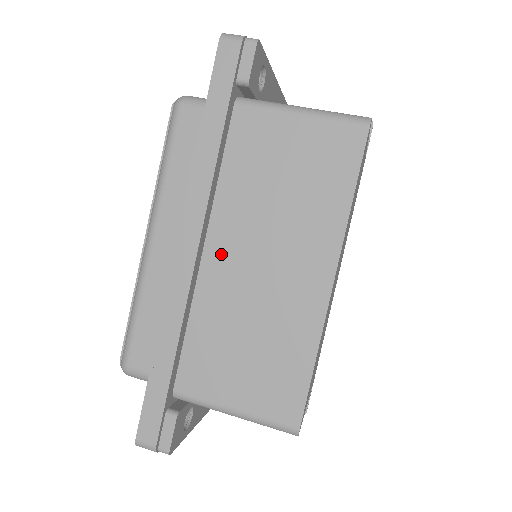
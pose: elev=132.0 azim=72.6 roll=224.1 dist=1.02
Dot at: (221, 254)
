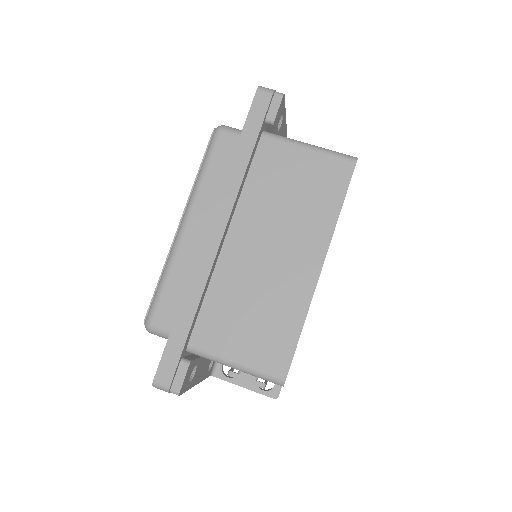
Dot at: (239, 241)
